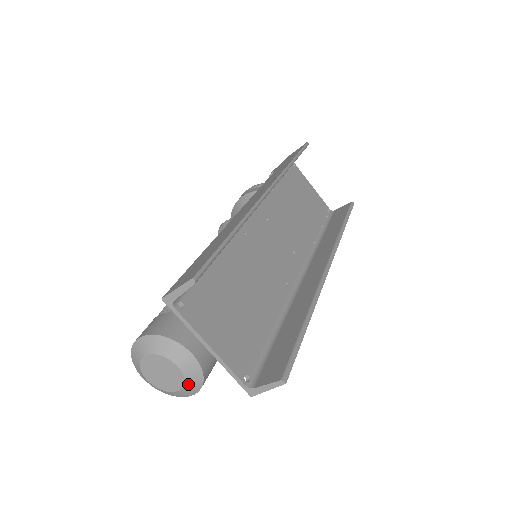
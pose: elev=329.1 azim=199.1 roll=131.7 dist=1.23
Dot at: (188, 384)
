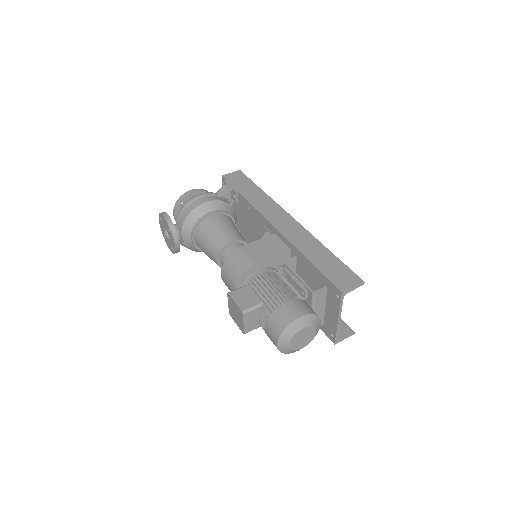
Dot at: occluded
